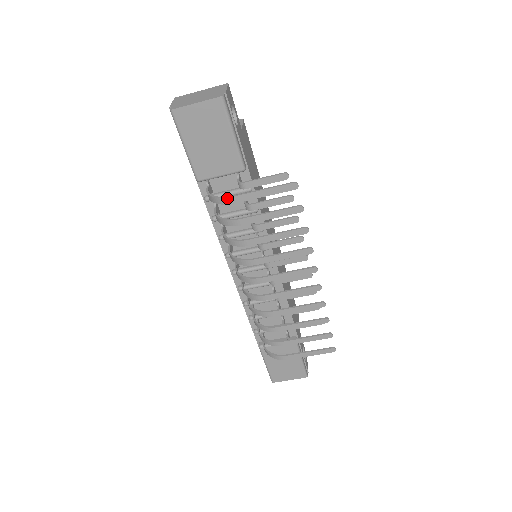
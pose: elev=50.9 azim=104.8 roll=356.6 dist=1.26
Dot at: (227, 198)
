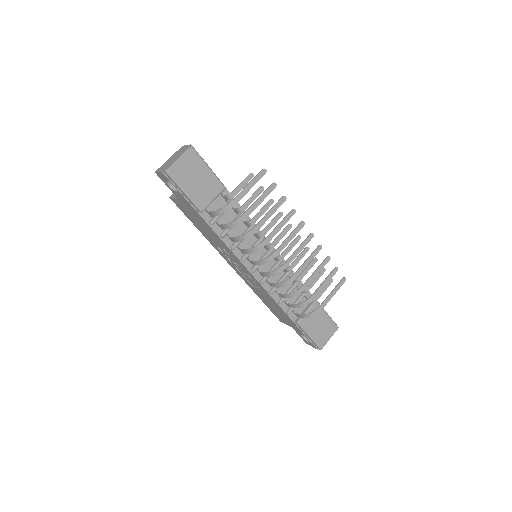
Dot at: (232, 202)
